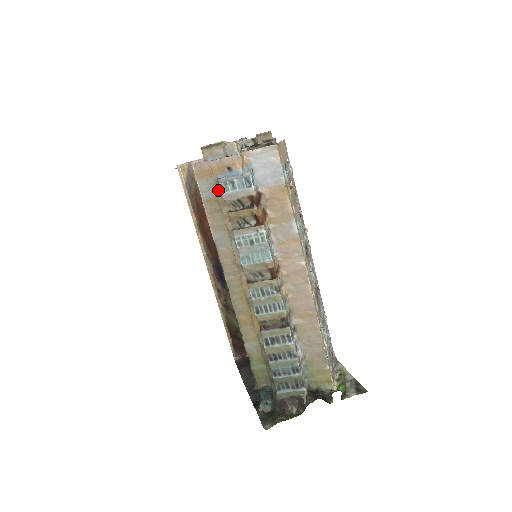
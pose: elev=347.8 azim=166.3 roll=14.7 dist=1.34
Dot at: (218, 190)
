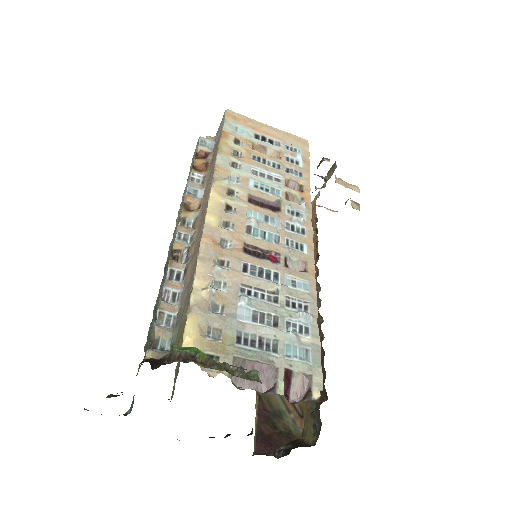
Dot at: occluded
